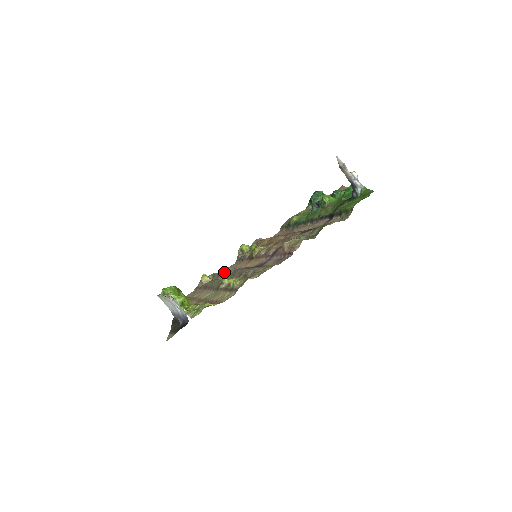
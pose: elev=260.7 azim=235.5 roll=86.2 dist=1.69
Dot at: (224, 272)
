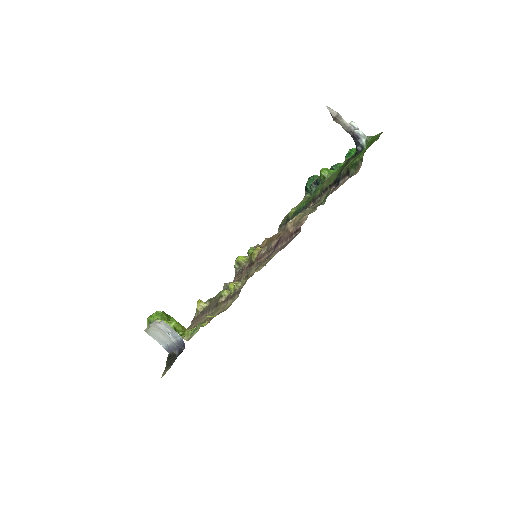
Dot at: occluded
